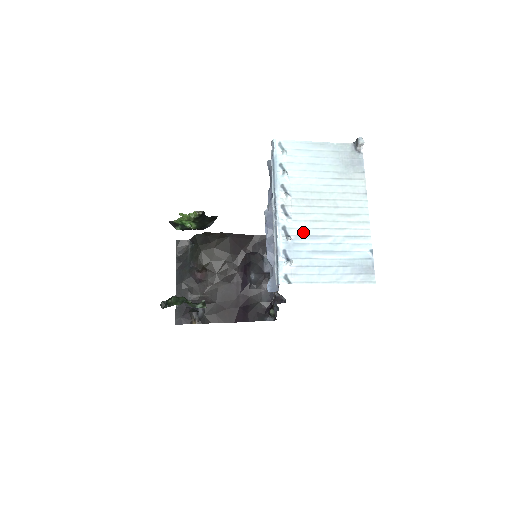
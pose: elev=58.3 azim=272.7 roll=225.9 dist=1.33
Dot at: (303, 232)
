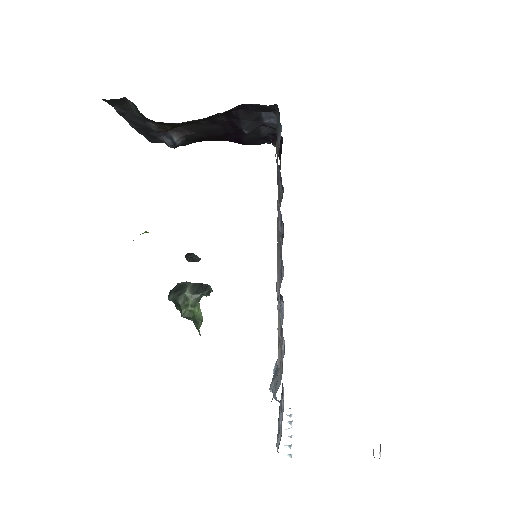
Dot at: occluded
